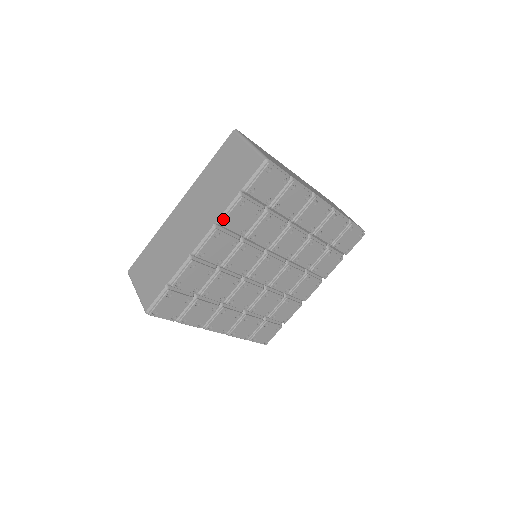
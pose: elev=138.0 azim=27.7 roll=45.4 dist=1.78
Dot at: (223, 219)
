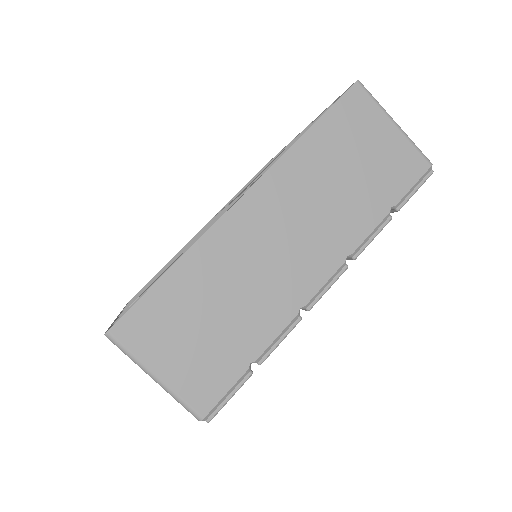
Dot at: occluded
